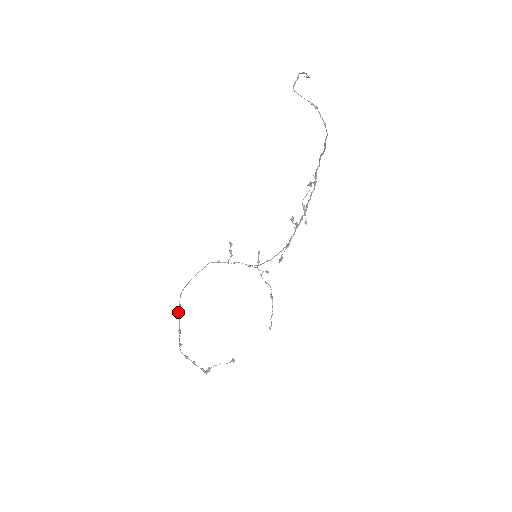
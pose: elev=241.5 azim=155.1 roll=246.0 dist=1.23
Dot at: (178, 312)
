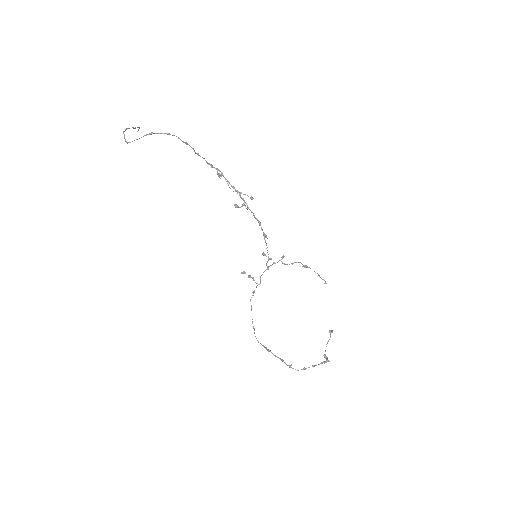
Dot at: occluded
